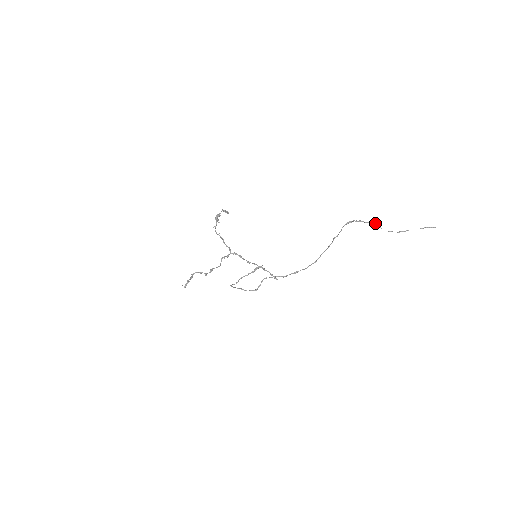
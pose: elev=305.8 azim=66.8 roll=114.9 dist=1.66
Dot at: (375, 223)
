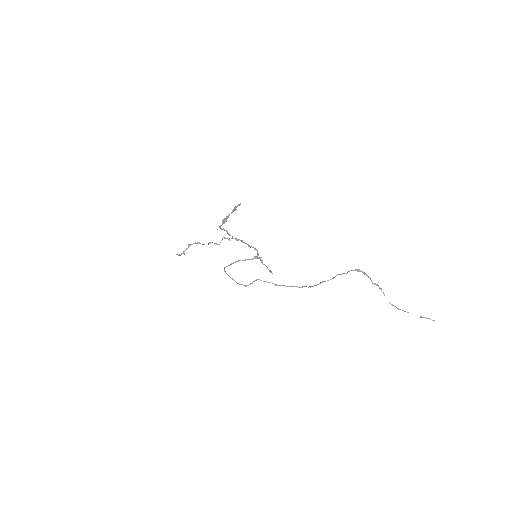
Dot at: (381, 288)
